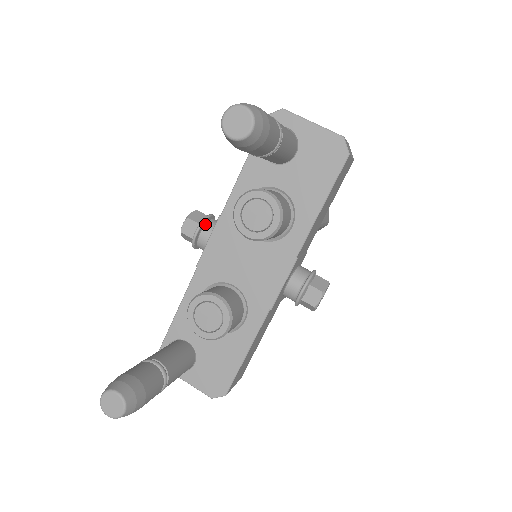
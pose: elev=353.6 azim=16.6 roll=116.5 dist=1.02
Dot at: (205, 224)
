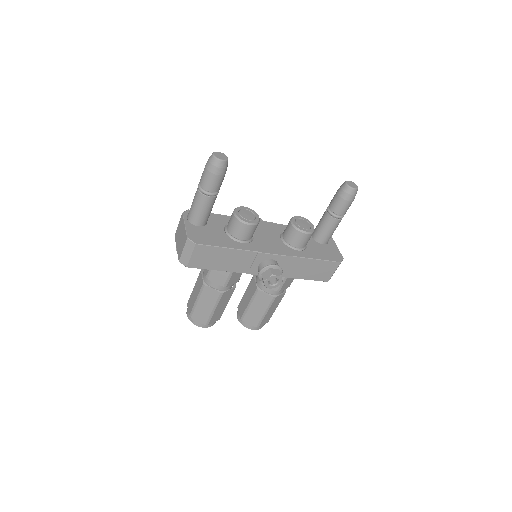
Dot at: occluded
